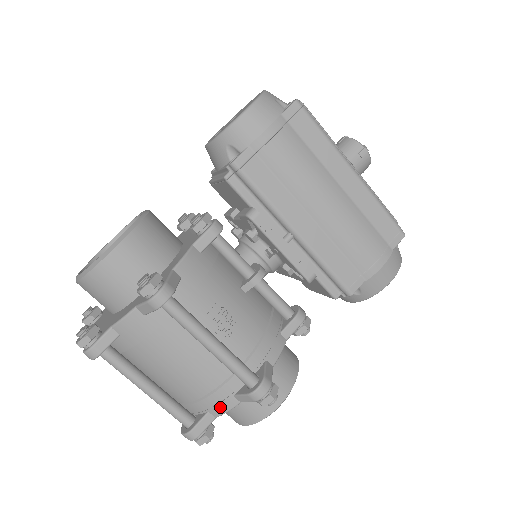
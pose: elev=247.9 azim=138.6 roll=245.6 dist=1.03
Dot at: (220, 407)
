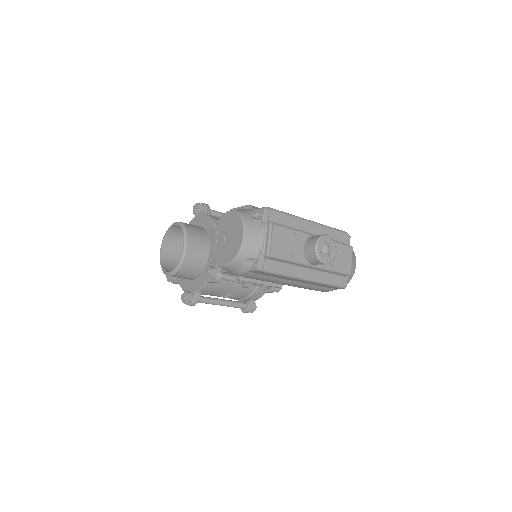
Dot at: occluded
